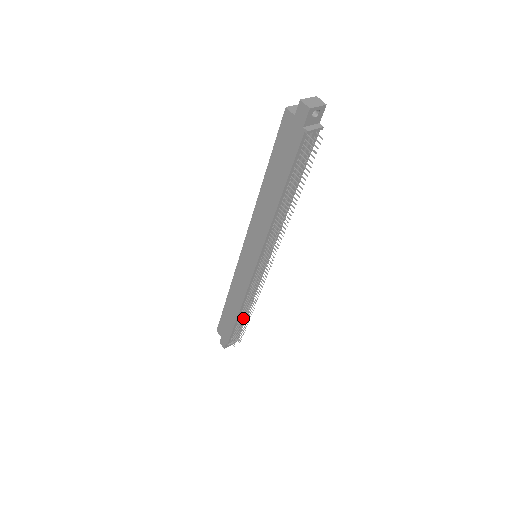
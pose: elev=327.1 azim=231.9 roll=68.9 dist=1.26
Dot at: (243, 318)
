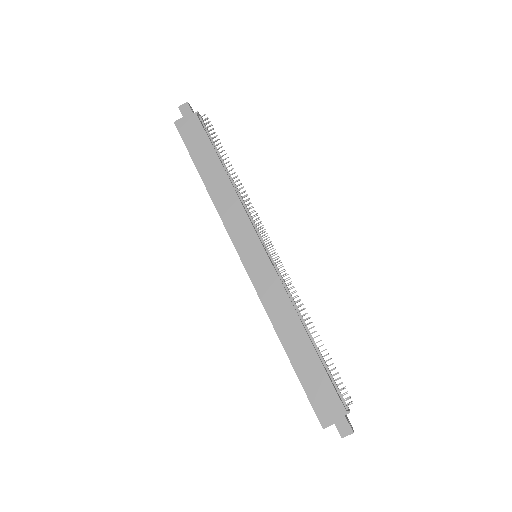
Dot at: (316, 336)
